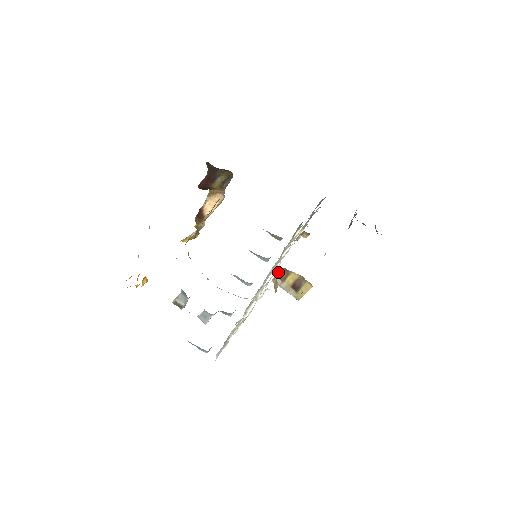
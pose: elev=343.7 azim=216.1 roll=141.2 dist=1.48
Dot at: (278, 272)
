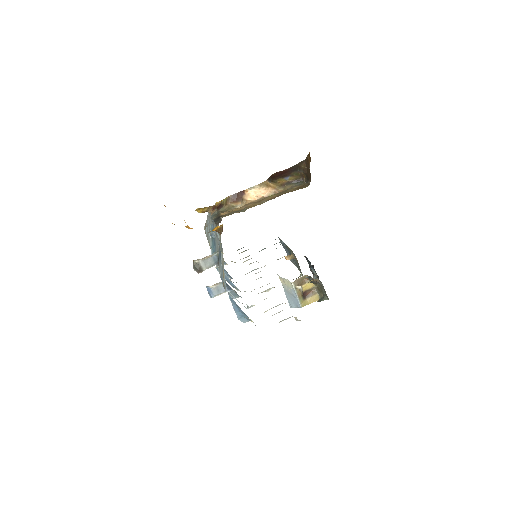
Dot at: (308, 276)
